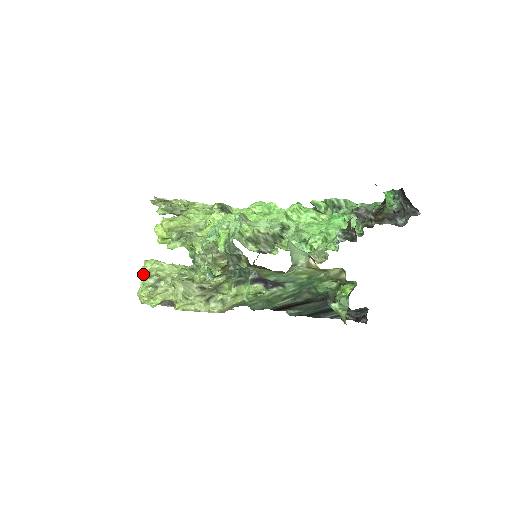
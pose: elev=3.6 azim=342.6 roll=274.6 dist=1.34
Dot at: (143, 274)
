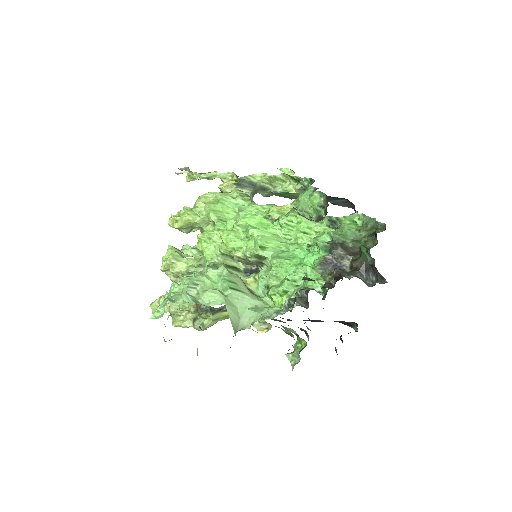
Dot at: occluded
